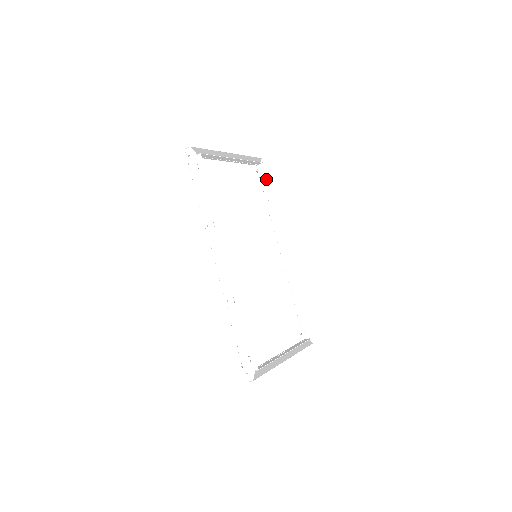
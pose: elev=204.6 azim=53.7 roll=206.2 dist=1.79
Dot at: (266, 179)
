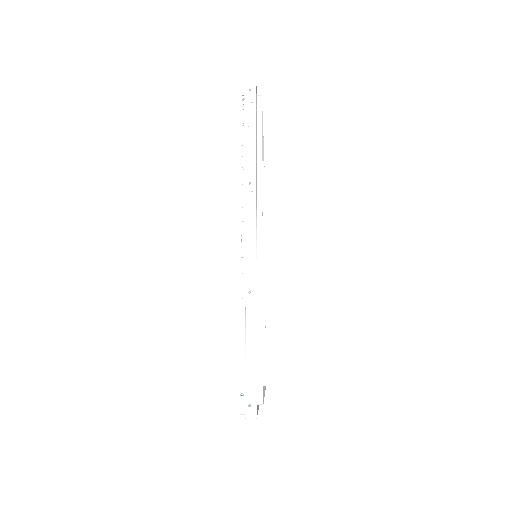
Dot at: (263, 179)
